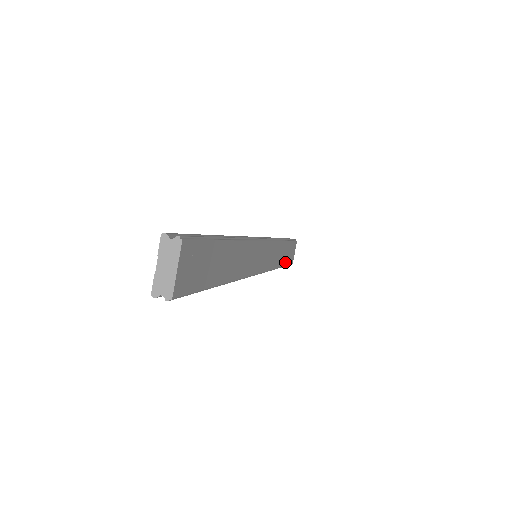
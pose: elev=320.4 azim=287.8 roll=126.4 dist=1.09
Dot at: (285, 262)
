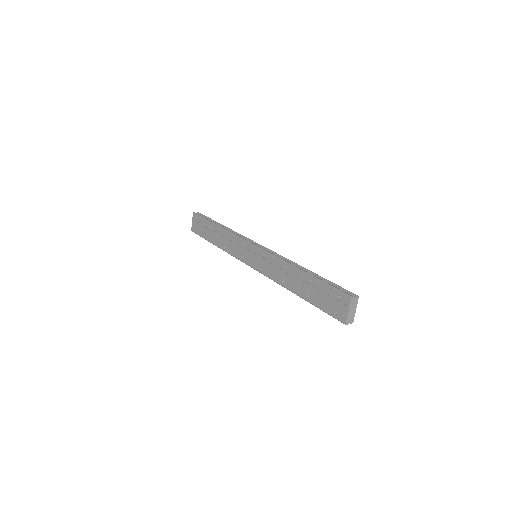
Dot at: occluded
